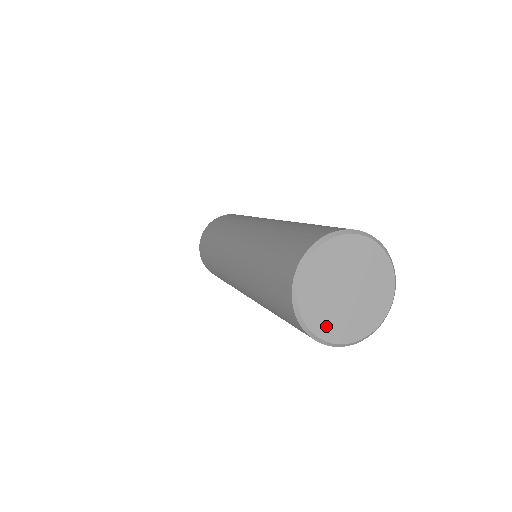
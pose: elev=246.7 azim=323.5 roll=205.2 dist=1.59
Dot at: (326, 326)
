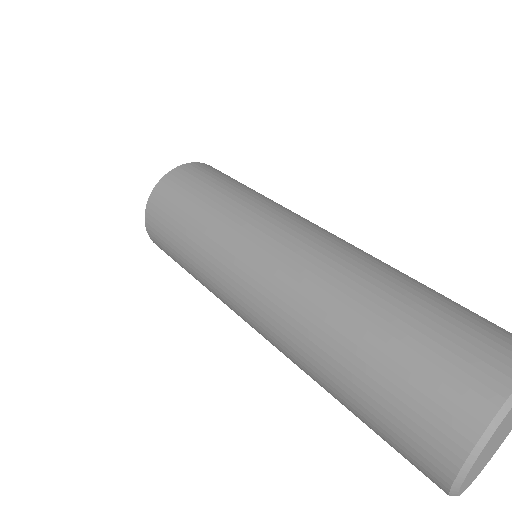
Dot at: (480, 457)
